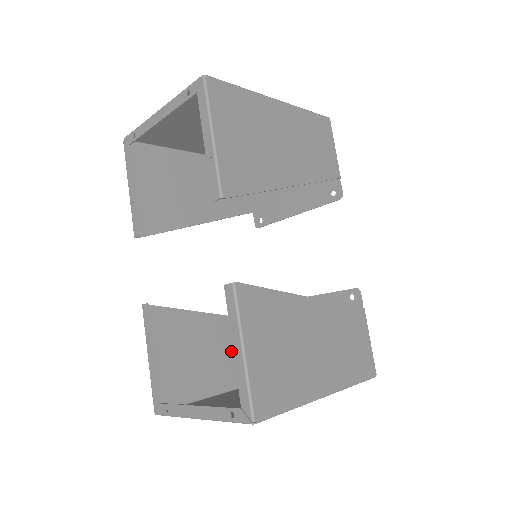
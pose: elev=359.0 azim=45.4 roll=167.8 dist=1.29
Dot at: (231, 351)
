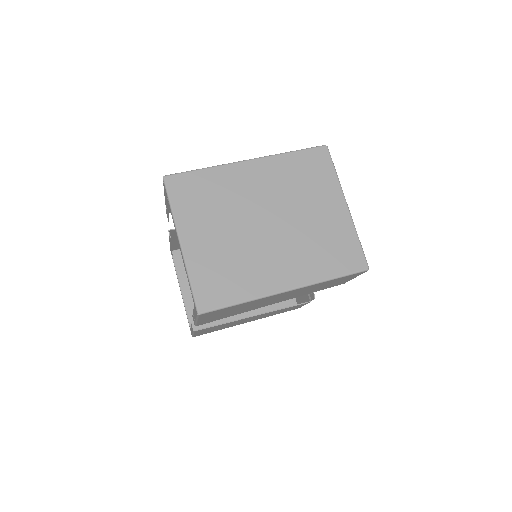
Dot at: occluded
